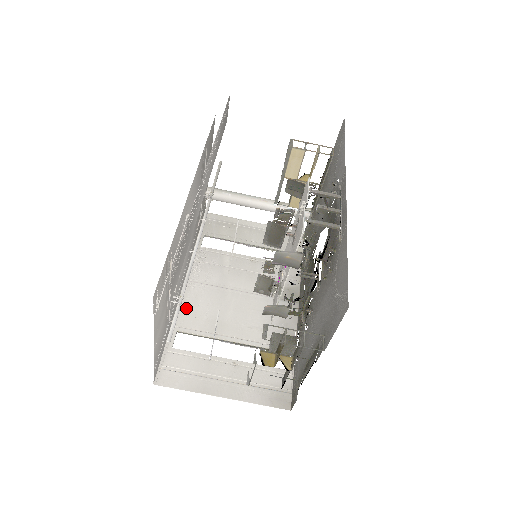
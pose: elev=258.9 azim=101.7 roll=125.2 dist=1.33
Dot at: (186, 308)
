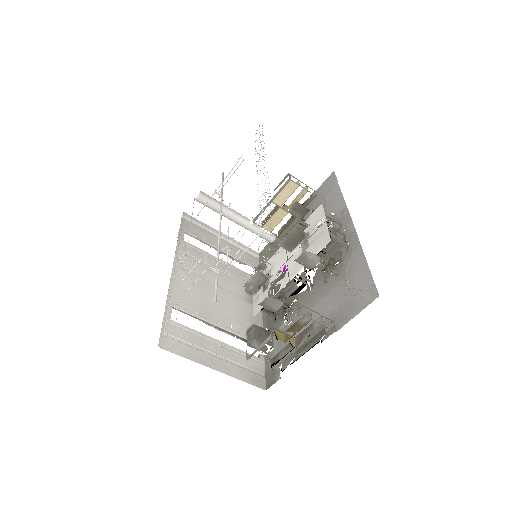
Dot at: (178, 288)
